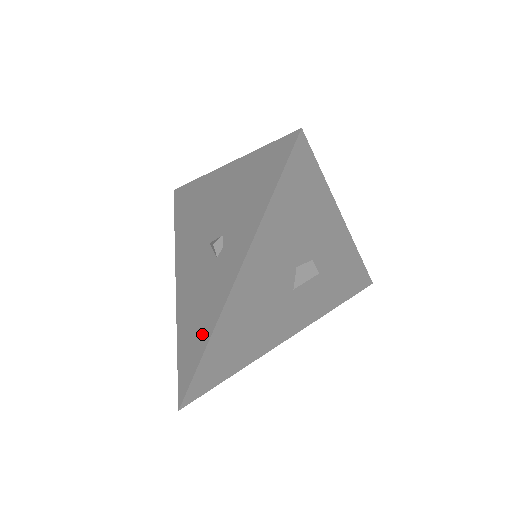
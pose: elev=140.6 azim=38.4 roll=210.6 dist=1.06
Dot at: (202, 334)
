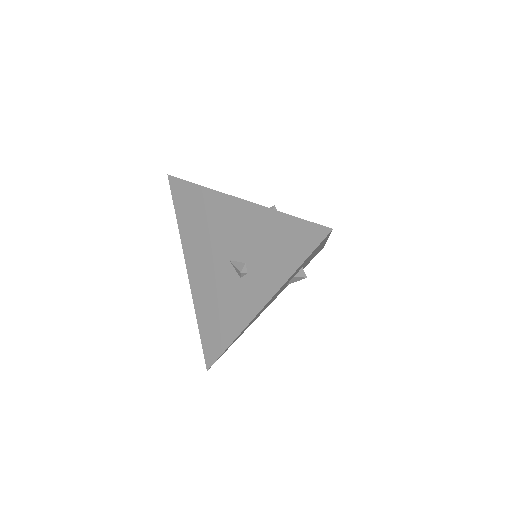
Dot at: (229, 329)
